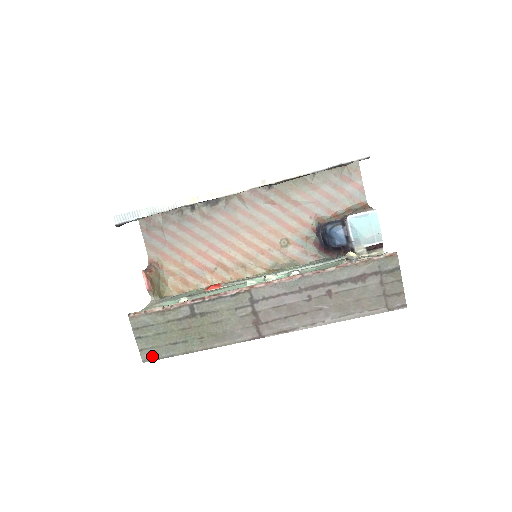
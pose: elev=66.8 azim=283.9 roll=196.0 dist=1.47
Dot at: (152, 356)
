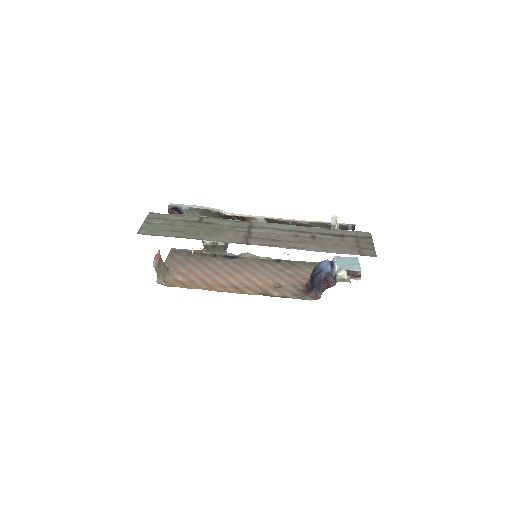
Dot at: (148, 233)
